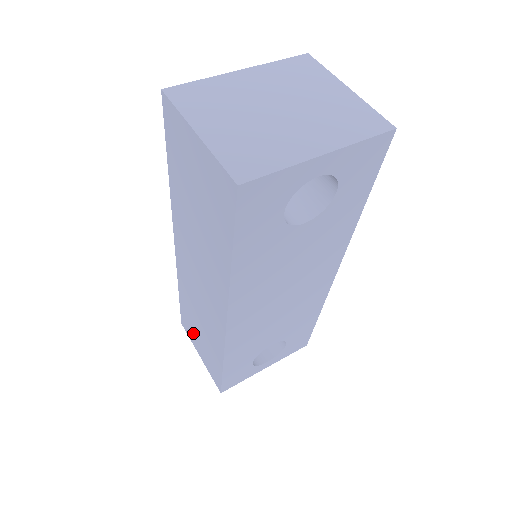
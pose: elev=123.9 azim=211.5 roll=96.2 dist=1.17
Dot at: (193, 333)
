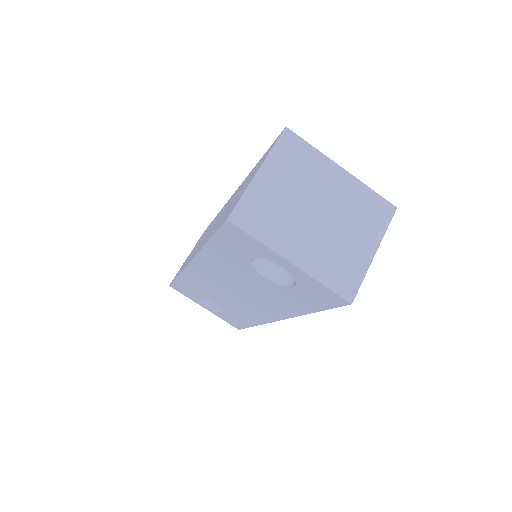
Dot at: occluded
